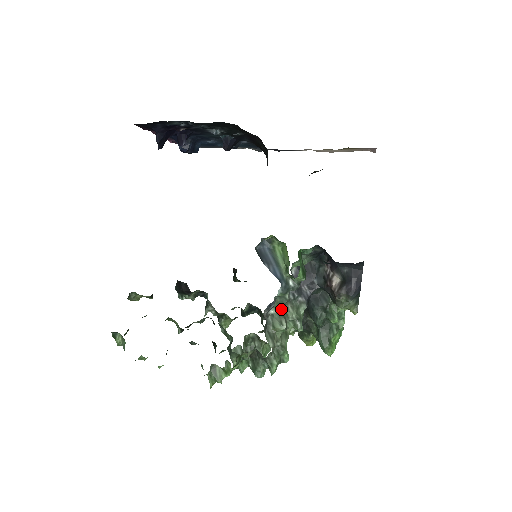
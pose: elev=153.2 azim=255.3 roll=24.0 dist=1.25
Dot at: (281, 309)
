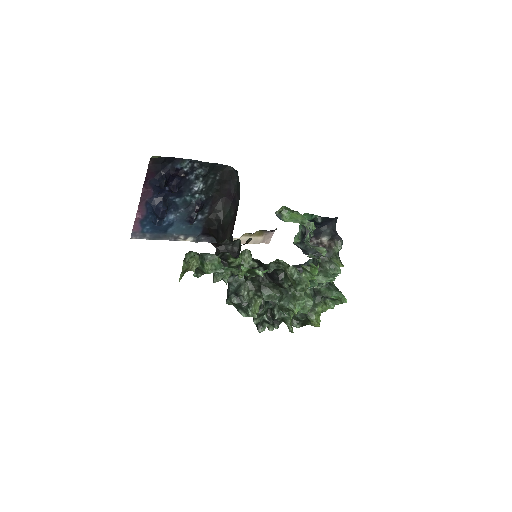
Dot at: occluded
